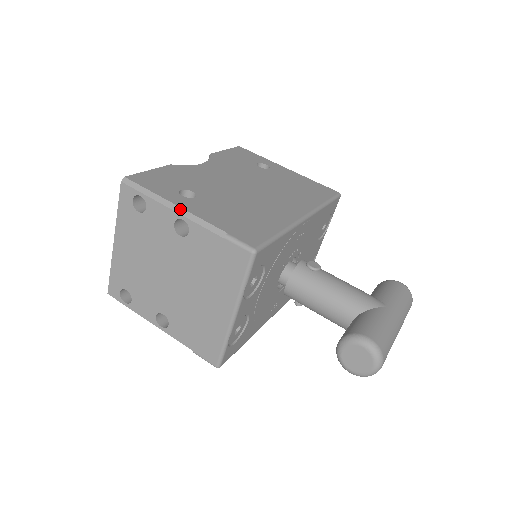
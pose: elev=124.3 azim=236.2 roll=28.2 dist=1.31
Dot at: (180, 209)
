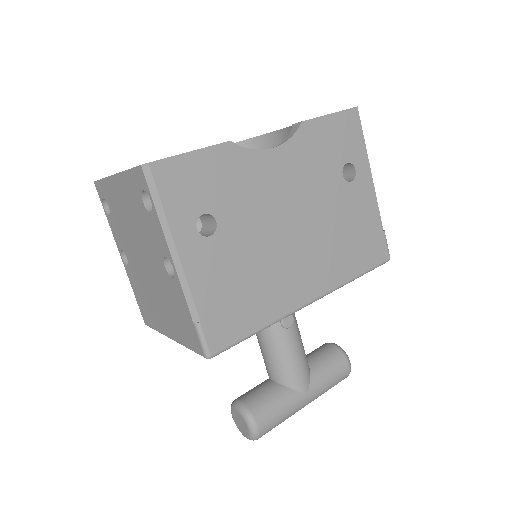
Dot at: (177, 258)
